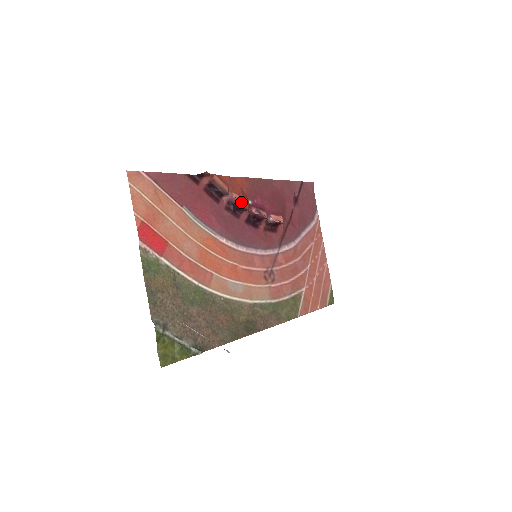
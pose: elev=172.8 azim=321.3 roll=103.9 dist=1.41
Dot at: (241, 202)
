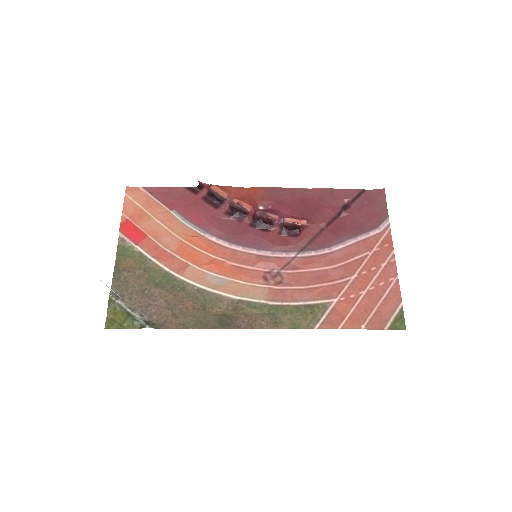
Dot at: (238, 205)
